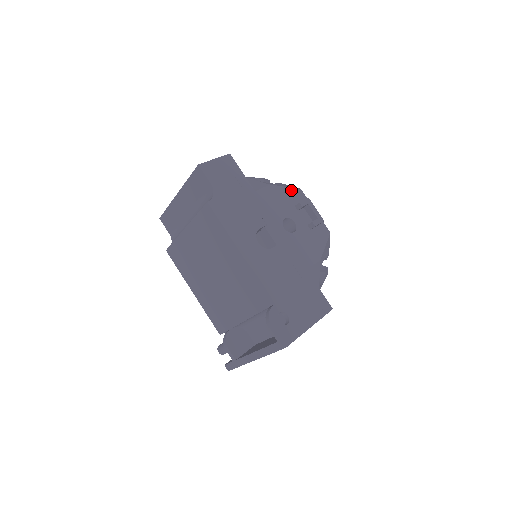
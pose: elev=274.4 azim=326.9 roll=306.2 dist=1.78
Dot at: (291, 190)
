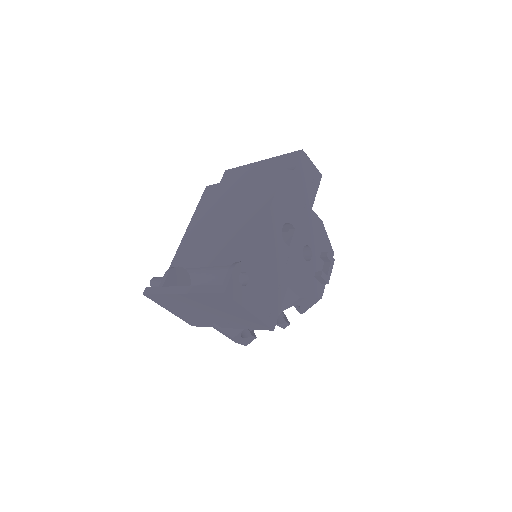
Dot at: (329, 244)
